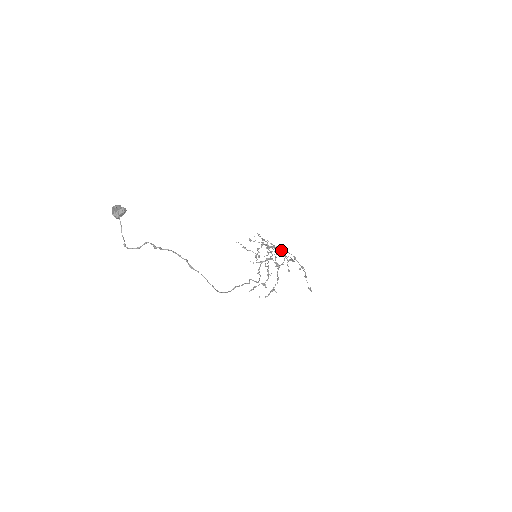
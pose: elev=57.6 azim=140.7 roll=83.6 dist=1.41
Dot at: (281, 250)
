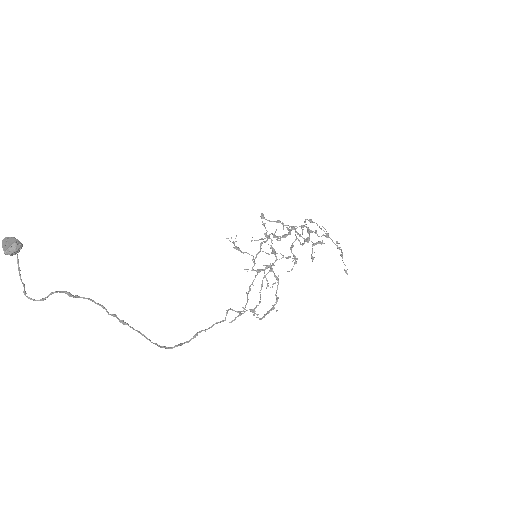
Dot at: (301, 236)
